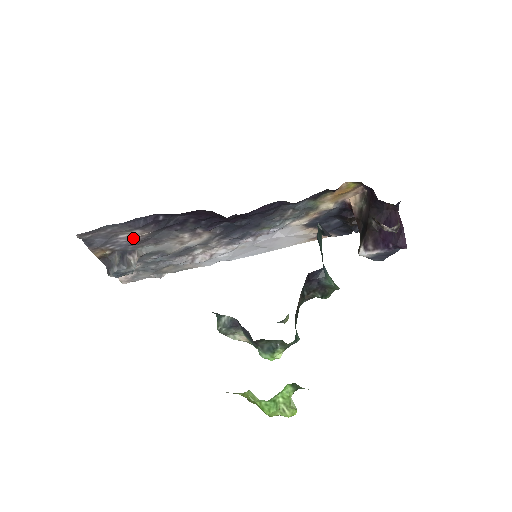
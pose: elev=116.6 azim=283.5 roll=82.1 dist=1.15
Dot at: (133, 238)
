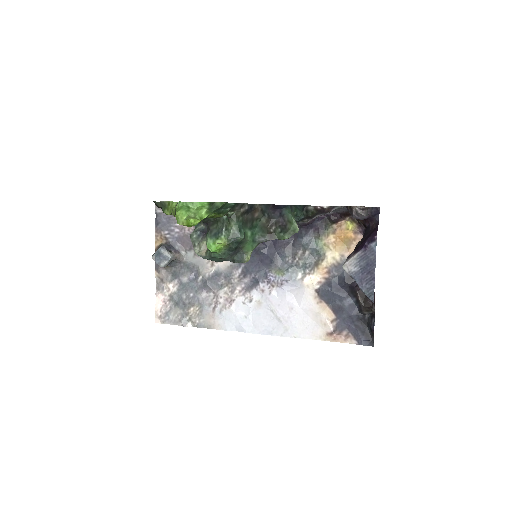
Dot at: (183, 230)
